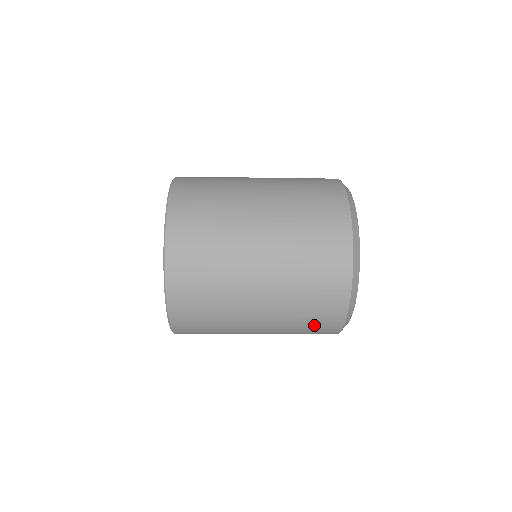
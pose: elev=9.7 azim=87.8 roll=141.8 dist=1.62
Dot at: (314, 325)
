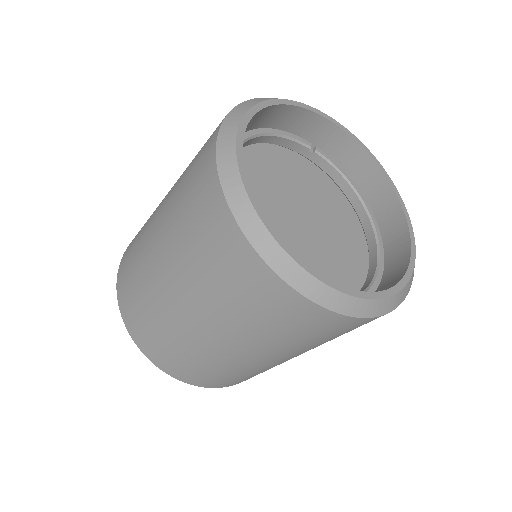
Dot at: (193, 184)
